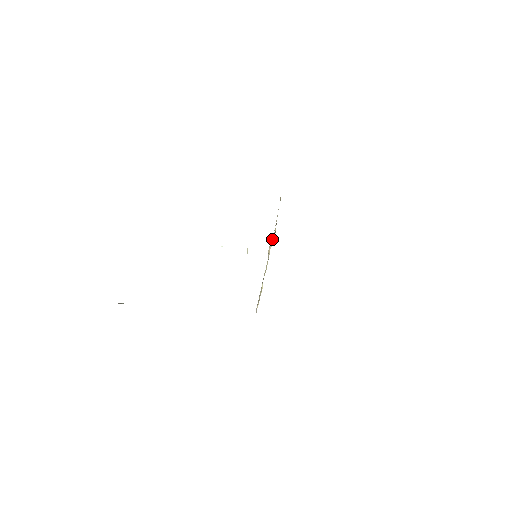
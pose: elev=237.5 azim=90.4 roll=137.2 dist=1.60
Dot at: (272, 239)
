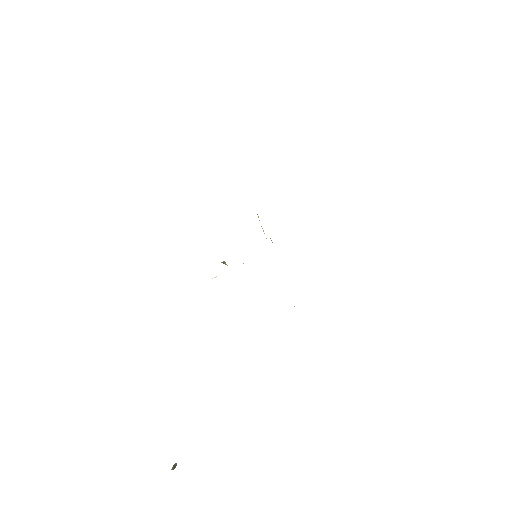
Dot at: occluded
